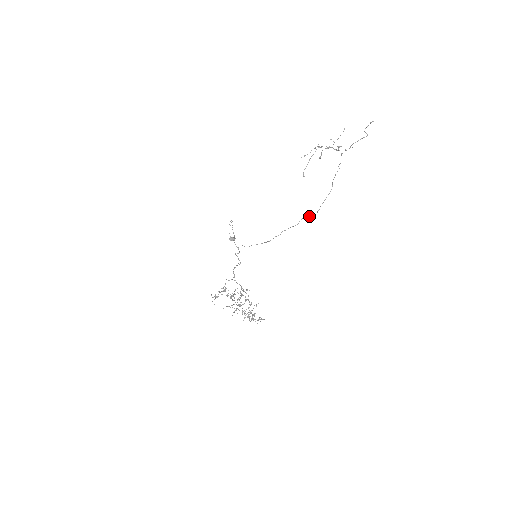
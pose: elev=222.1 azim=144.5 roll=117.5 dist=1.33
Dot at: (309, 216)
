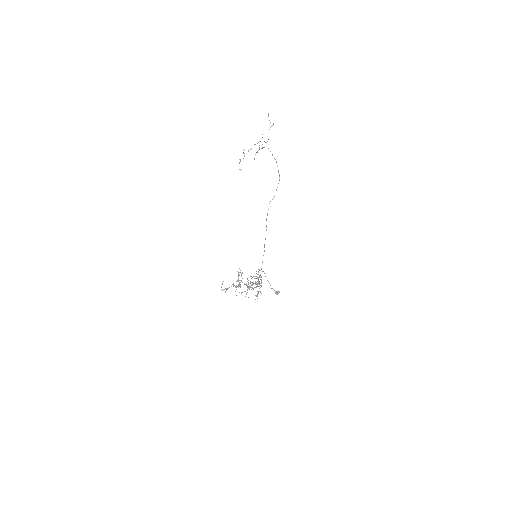
Dot at: occluded
